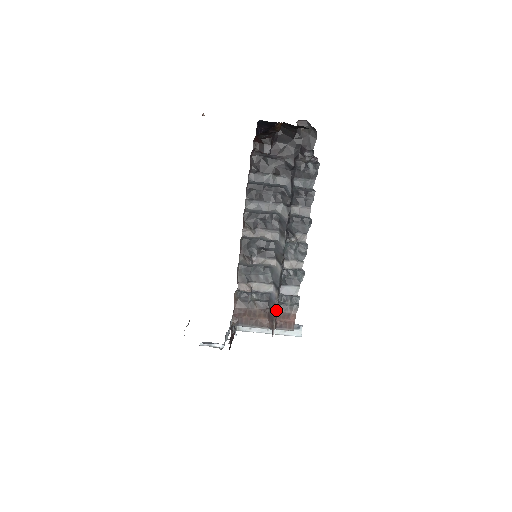
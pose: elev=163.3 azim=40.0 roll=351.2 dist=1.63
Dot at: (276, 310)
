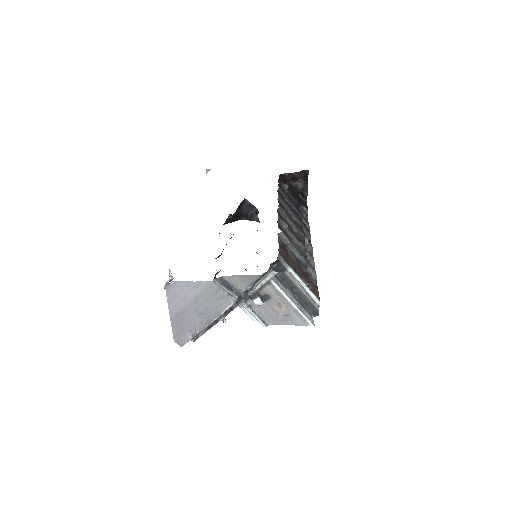
Dot at: occluded
